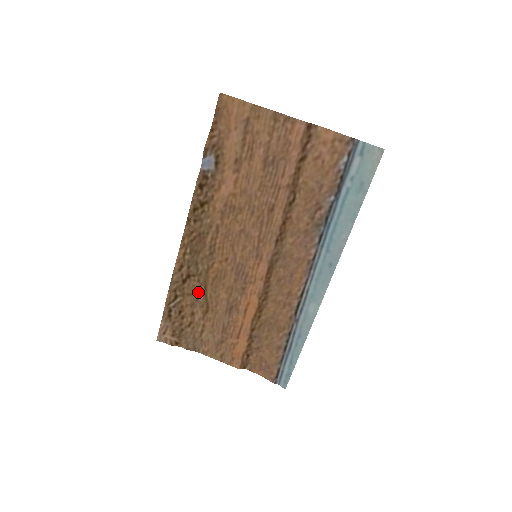
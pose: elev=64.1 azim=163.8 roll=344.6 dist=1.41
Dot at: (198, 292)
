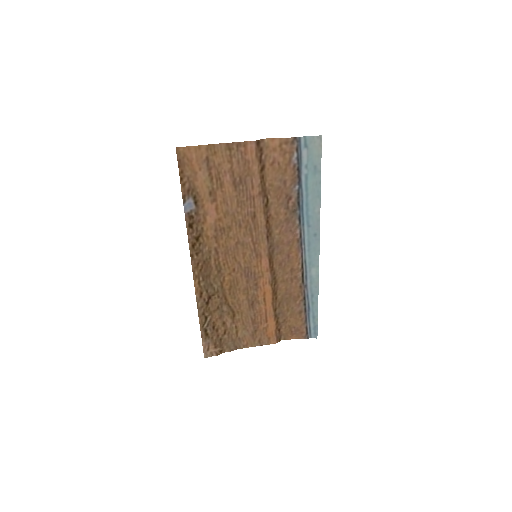
Dot at: (221, 305)
